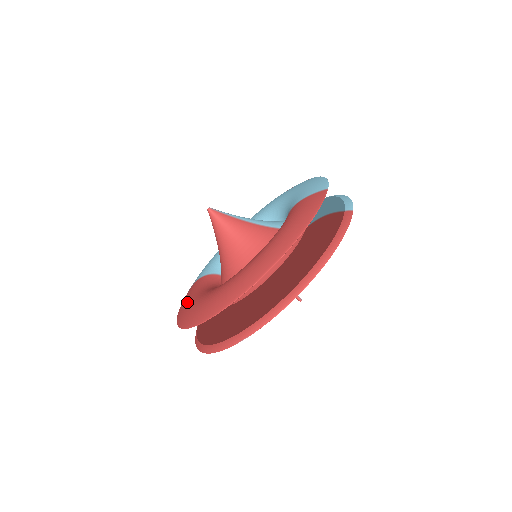
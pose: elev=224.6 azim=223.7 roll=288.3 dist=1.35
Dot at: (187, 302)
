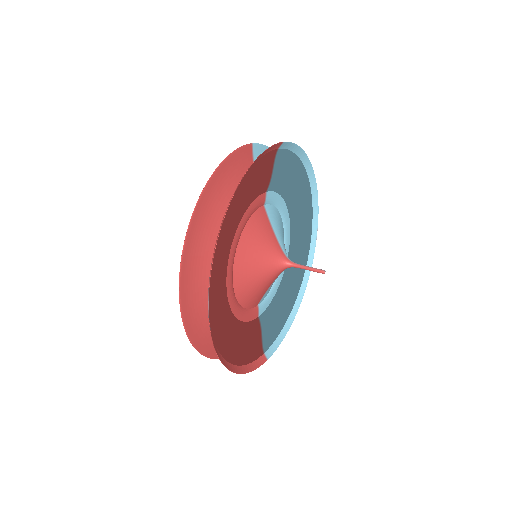
Dot at: occluded
